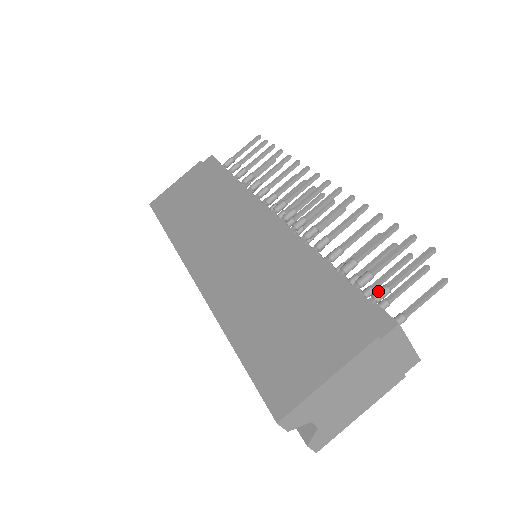
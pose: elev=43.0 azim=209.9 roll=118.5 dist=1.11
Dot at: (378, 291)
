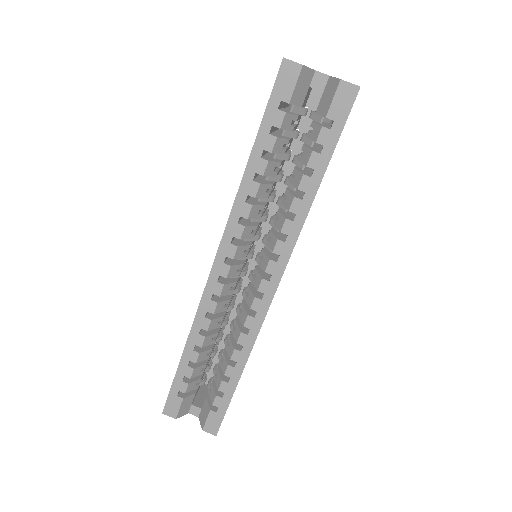
Dot at: occluded
